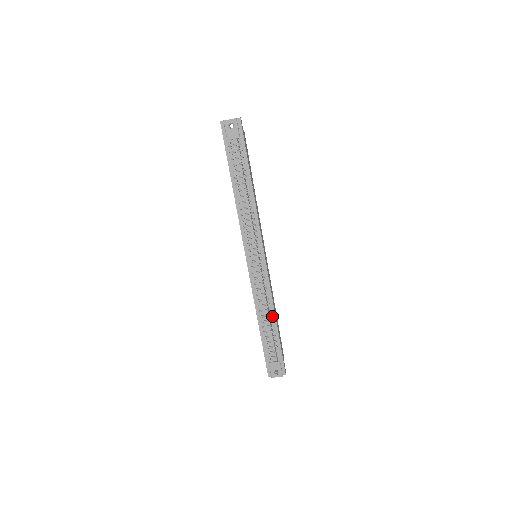
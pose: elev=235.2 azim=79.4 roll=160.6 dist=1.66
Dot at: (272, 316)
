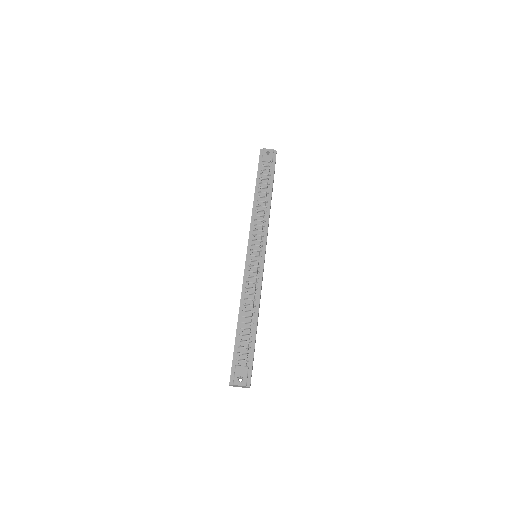
Dot at: (255, 313)
